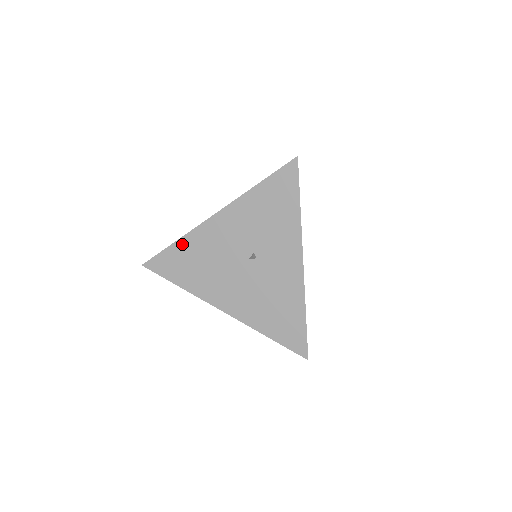
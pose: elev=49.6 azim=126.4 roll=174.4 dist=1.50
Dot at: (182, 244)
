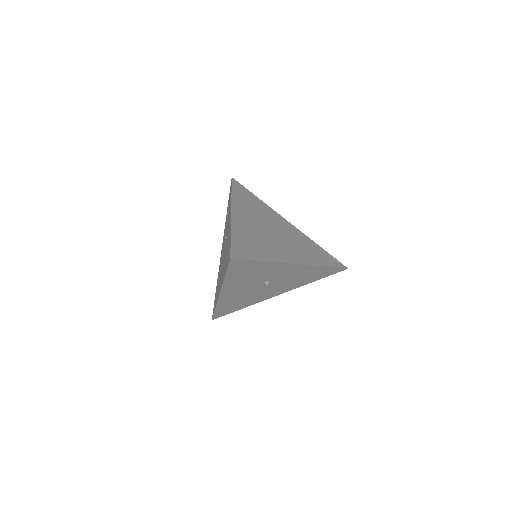
Dot at: (220, 307)
